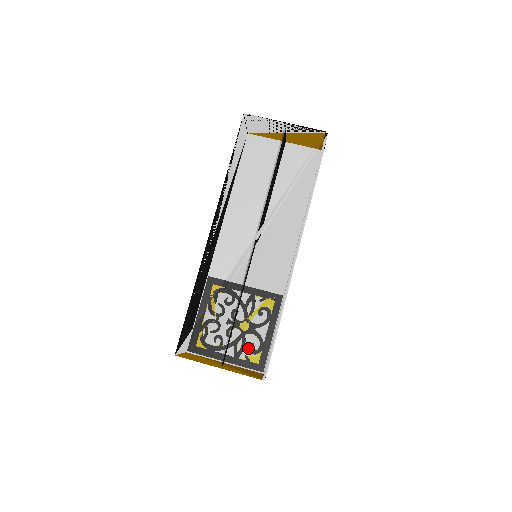
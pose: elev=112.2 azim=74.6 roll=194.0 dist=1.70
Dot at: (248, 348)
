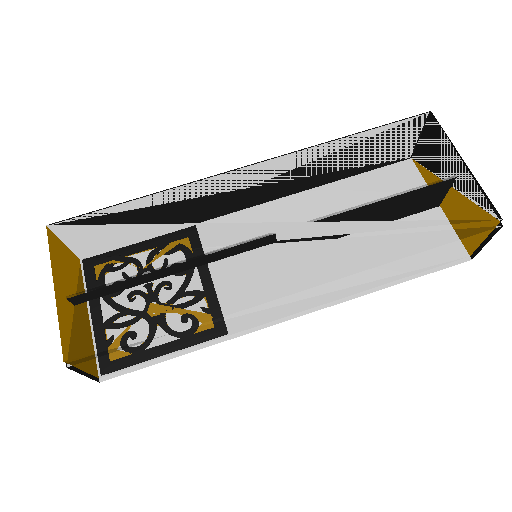
Dot at: (111, 319)
